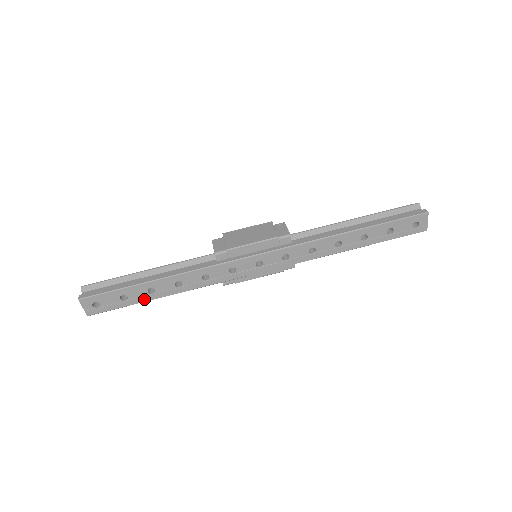
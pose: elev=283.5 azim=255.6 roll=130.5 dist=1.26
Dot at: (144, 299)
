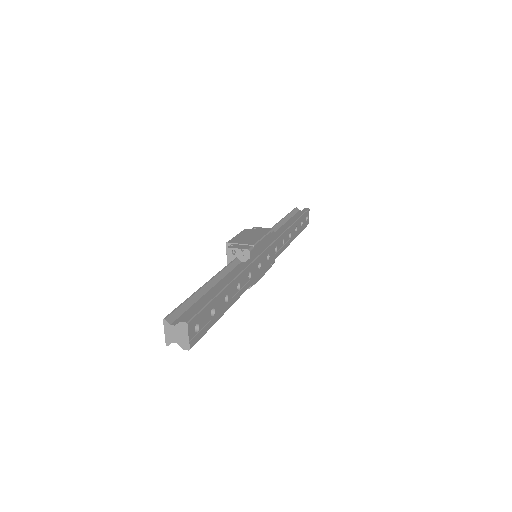
Dot at: (222, 312)
